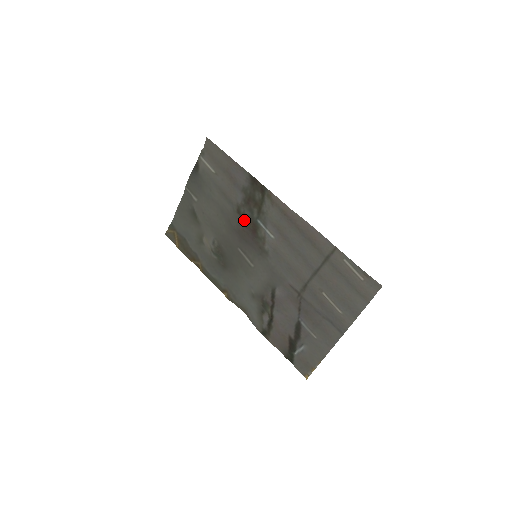
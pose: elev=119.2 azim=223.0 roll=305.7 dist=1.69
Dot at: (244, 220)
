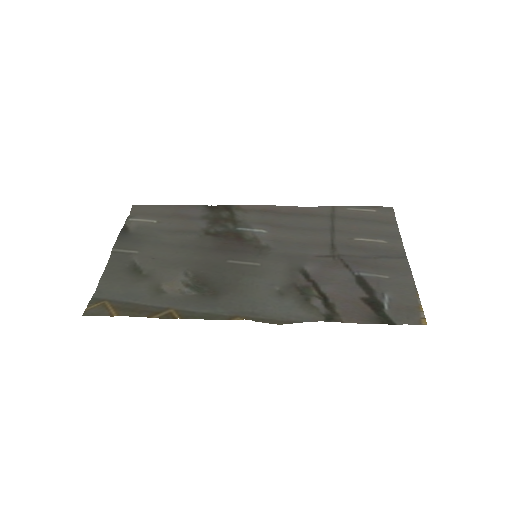
Dot at: (219, 237)
